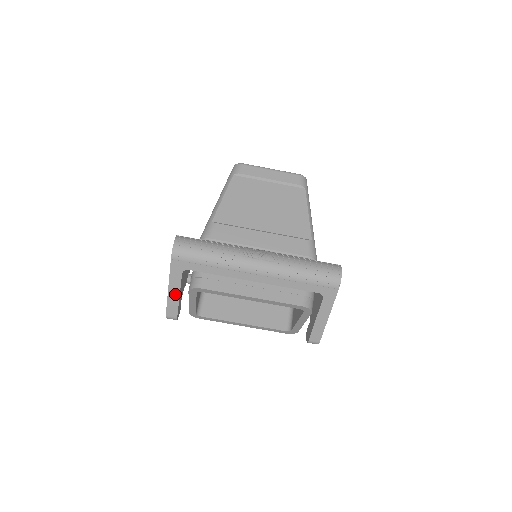
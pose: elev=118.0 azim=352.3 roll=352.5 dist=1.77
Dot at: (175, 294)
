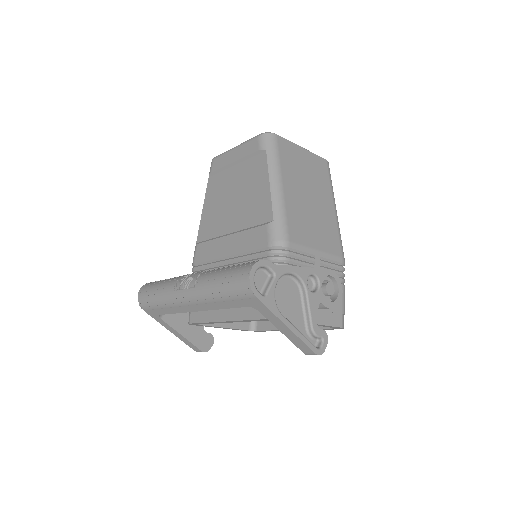
Dot at: (178, 334)
